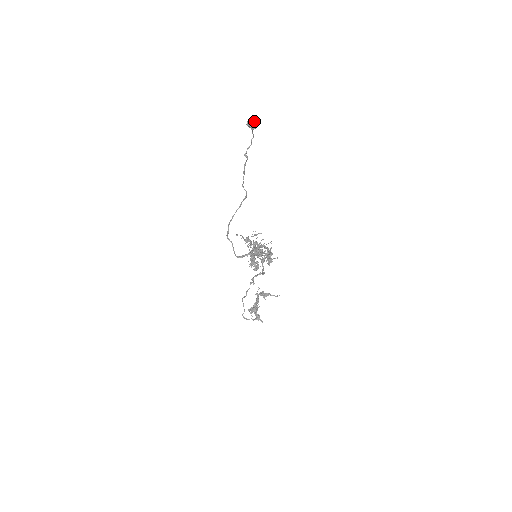
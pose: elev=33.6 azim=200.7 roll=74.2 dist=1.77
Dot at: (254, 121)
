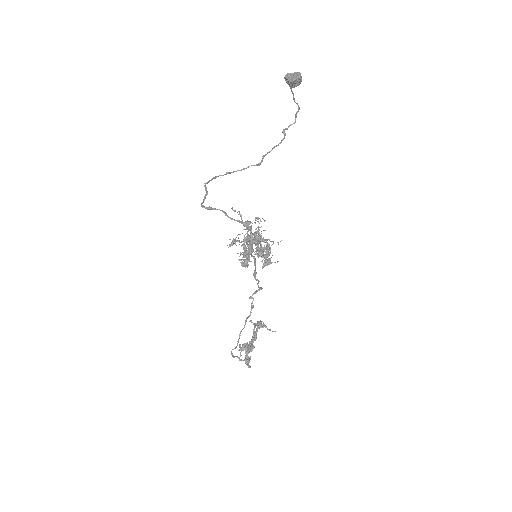
Dot at: (292, 73)
